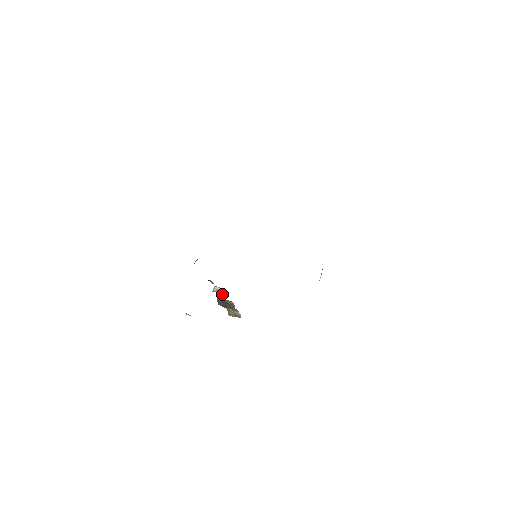
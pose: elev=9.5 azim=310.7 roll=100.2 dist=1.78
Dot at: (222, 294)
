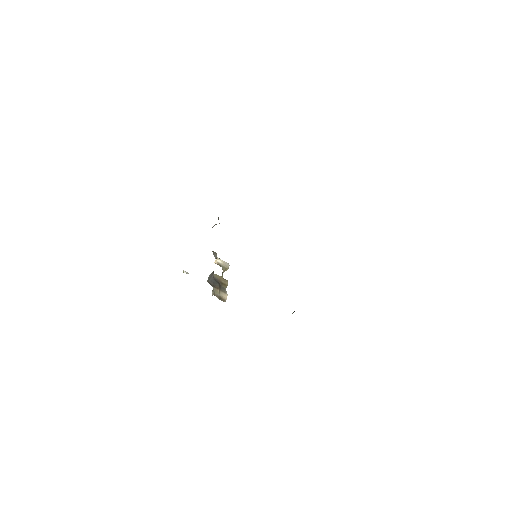
Dot at: (222, 269)
